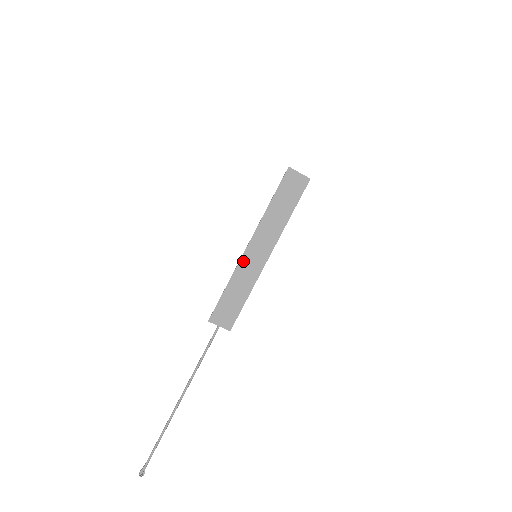
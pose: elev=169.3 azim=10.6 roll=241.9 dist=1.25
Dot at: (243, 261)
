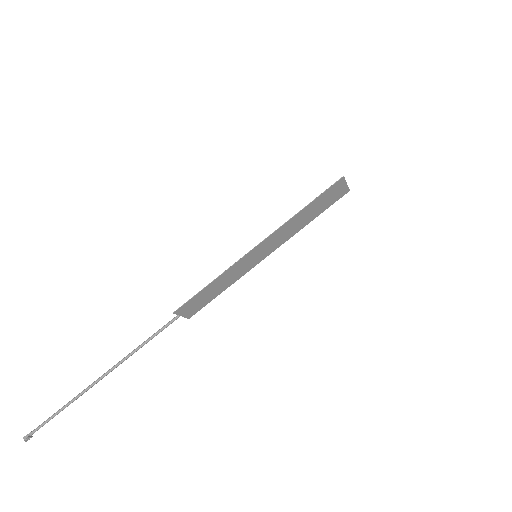
Dot at: (242, 260)
